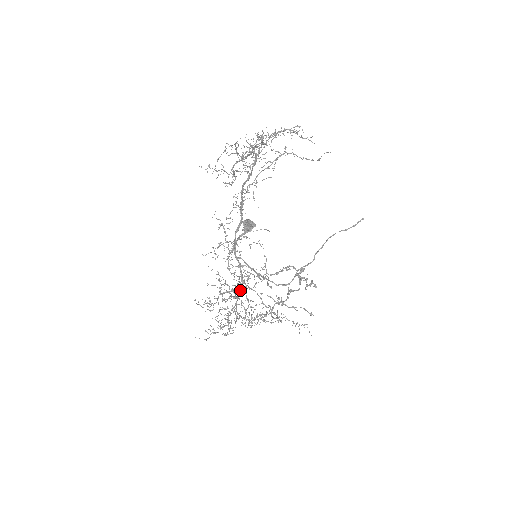
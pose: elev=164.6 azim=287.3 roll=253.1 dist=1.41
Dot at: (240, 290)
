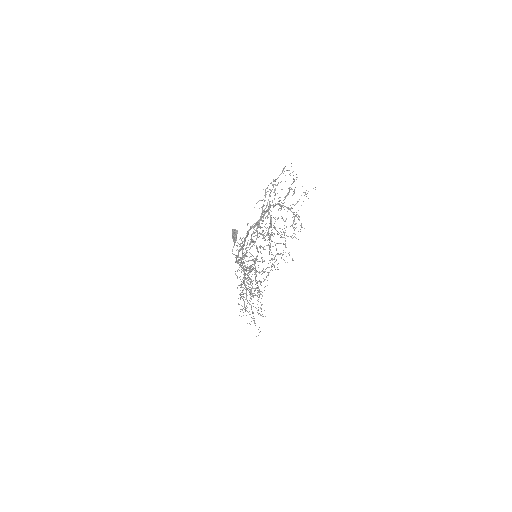
Dot at: occluded
